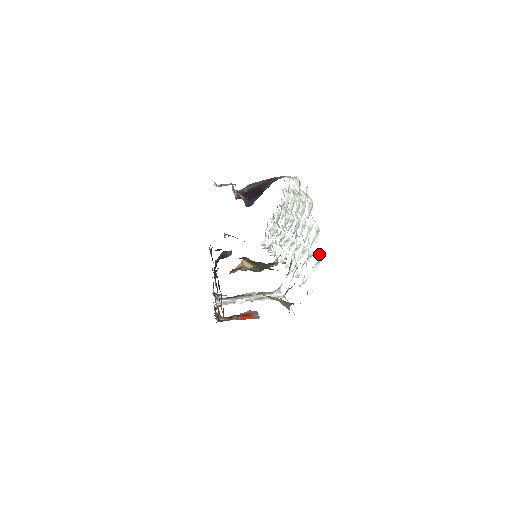
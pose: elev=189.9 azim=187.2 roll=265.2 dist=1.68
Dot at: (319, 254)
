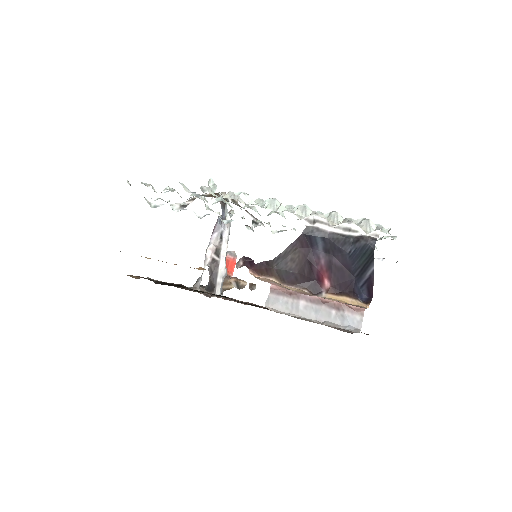
Dot at: occluded
